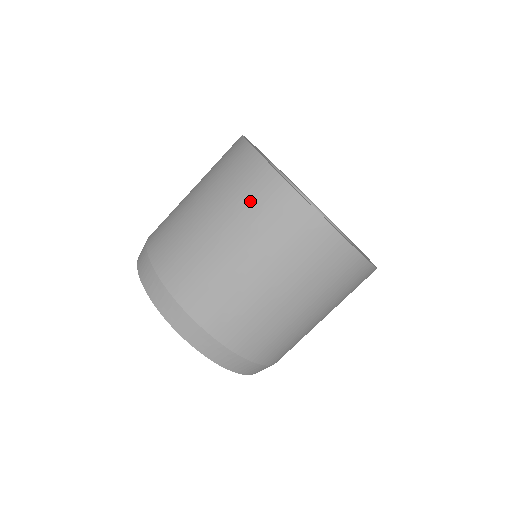
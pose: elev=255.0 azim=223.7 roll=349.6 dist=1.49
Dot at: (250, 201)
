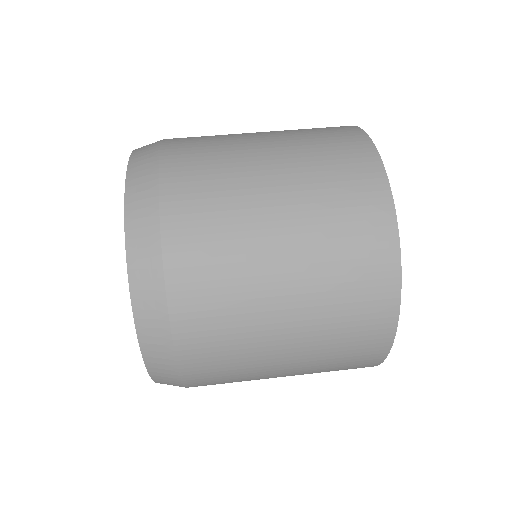
Dot at: (320, 137)
